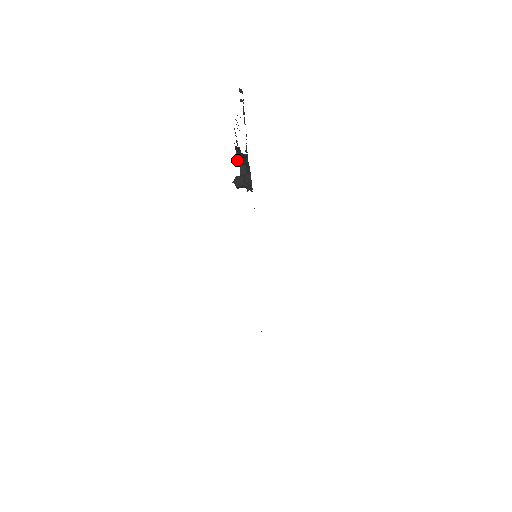
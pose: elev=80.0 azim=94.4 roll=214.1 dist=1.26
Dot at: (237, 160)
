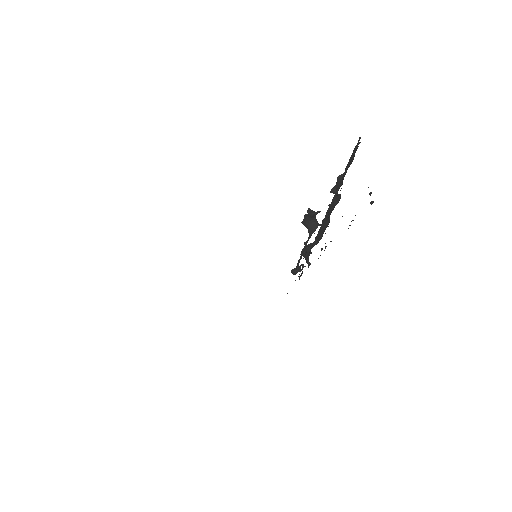
Dot at: (334, 187)
